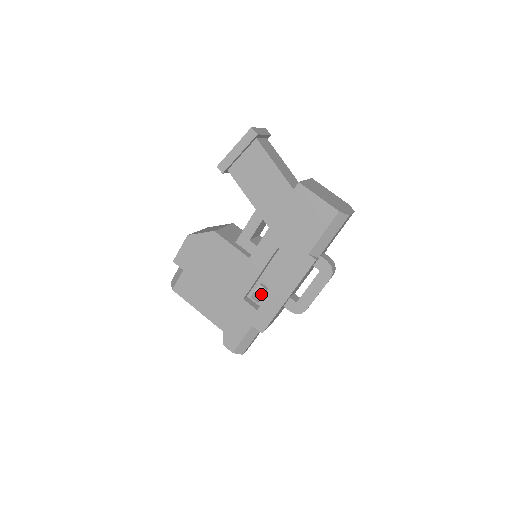
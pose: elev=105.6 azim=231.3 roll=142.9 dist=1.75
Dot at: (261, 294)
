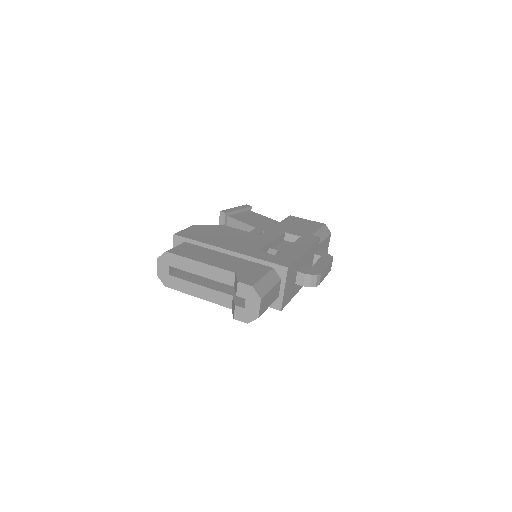
Dot at: (277, 250)
